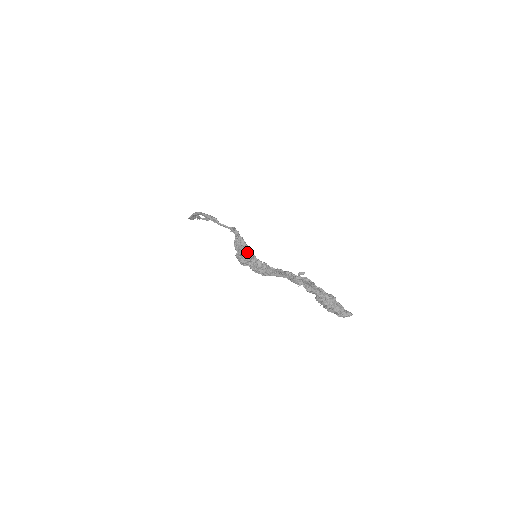
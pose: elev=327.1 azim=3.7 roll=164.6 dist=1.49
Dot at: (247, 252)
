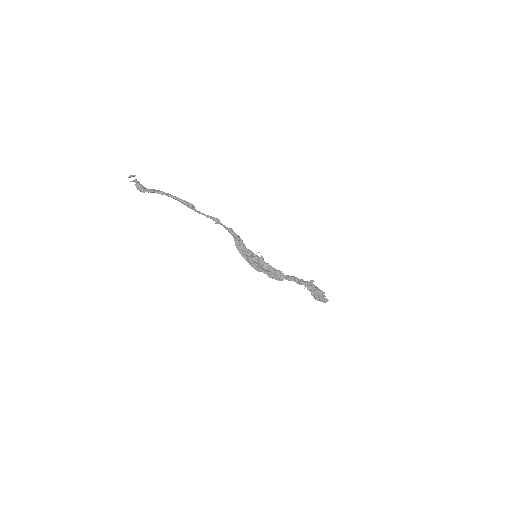
Dot at: (260, 259)
